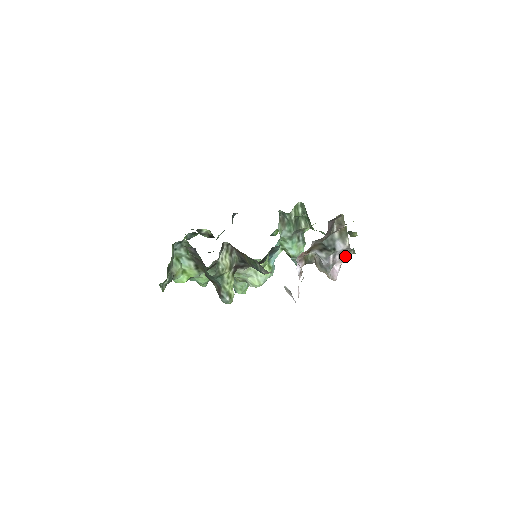
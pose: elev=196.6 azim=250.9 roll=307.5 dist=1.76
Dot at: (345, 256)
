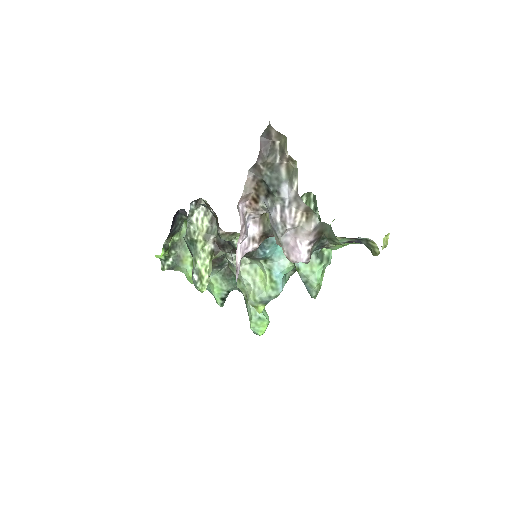
Dot at: (307, 223)
